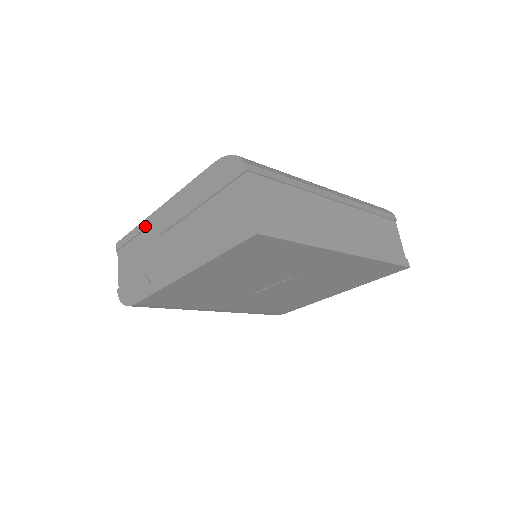
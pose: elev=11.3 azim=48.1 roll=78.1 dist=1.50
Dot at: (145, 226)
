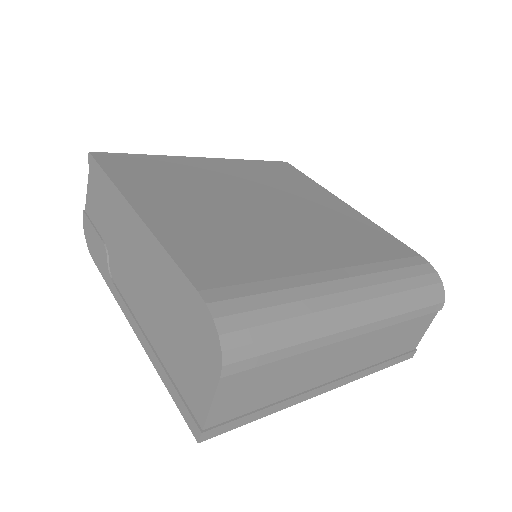
Dot at: (117, 200)
